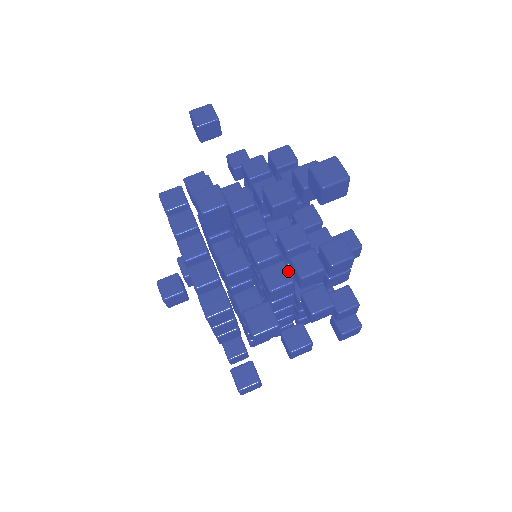
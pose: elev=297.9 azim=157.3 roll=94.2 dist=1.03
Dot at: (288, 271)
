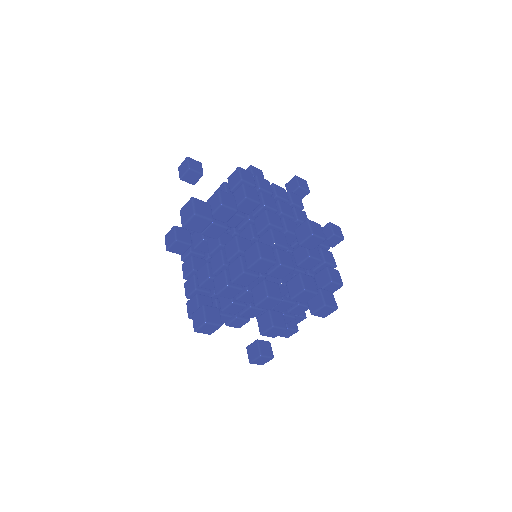
Dot at: (225, 277)
